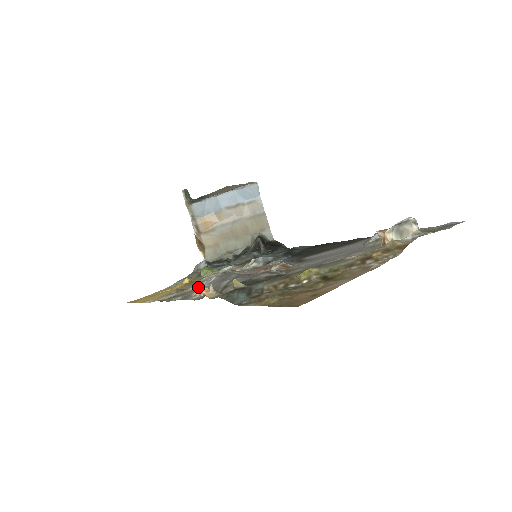
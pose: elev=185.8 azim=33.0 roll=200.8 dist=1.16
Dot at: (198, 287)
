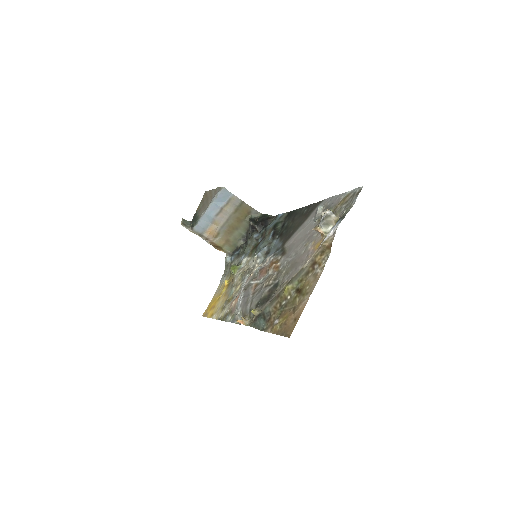
Dot at: (236, 304)
